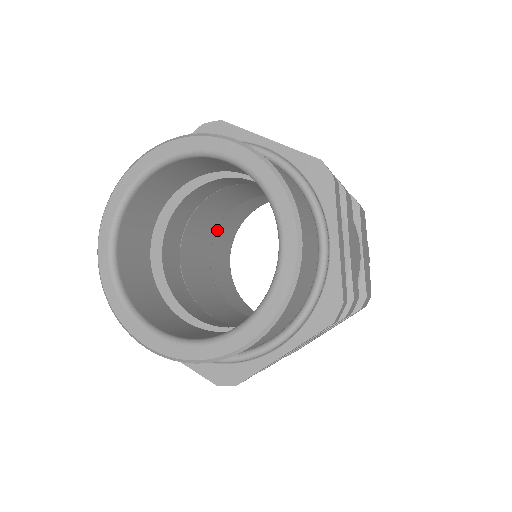
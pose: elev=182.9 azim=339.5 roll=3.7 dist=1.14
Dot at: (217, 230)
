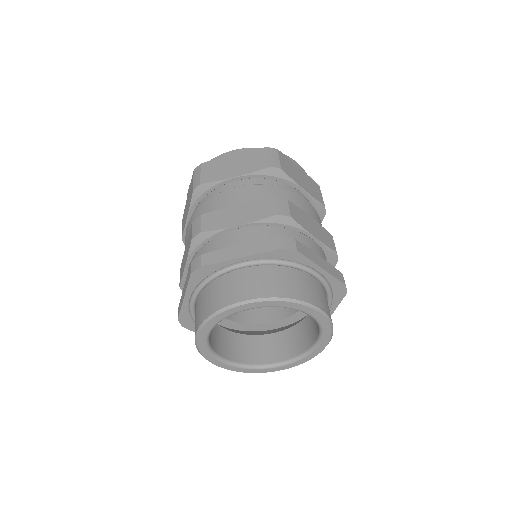
Dot at: occluded
